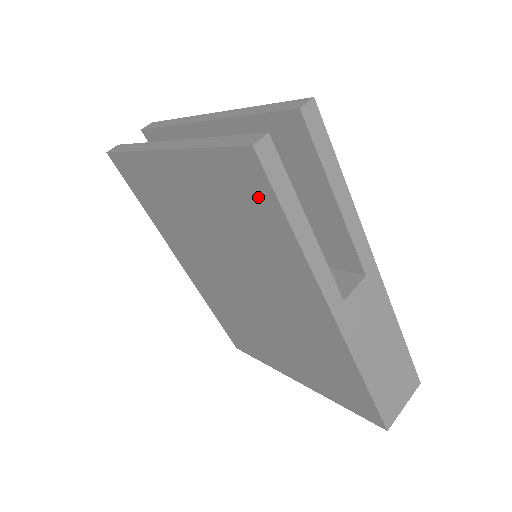
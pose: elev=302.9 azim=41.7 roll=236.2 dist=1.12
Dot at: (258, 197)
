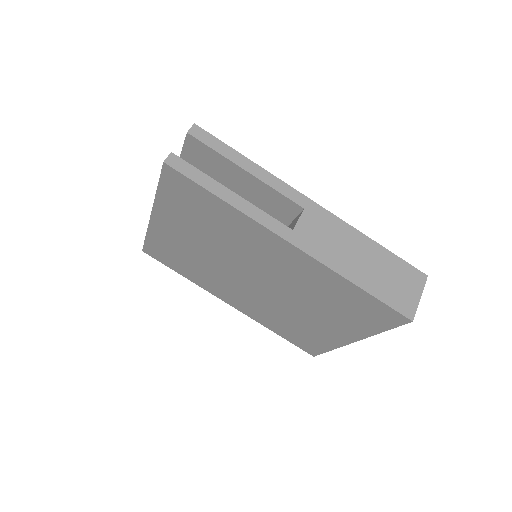
Dot at: (193, 193)
